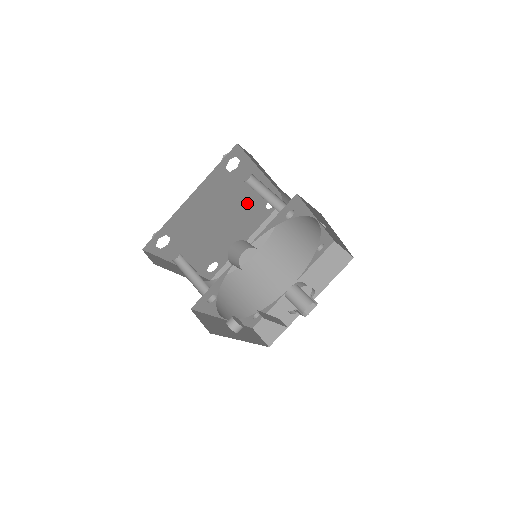
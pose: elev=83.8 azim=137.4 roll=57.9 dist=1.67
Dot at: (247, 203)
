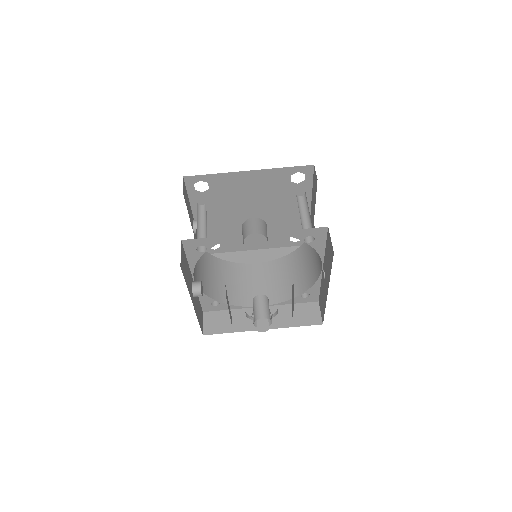
Dot at: (281, 219)
